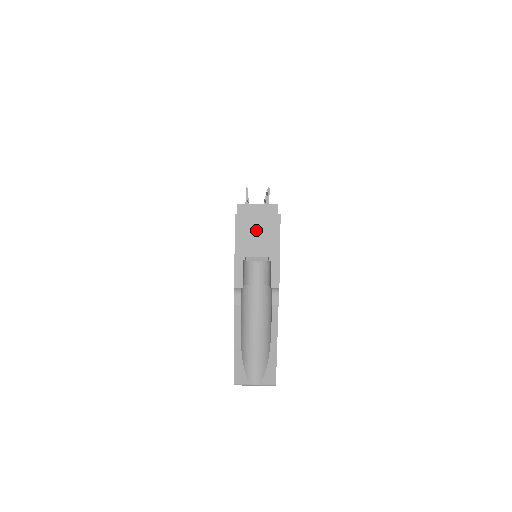
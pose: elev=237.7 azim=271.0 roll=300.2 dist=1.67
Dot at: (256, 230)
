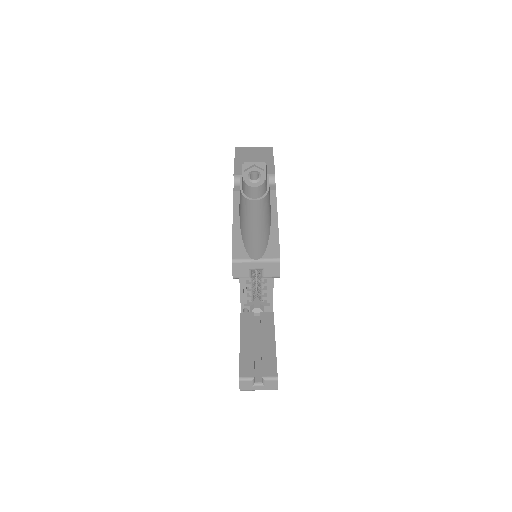
Dot at: (253, 152)
